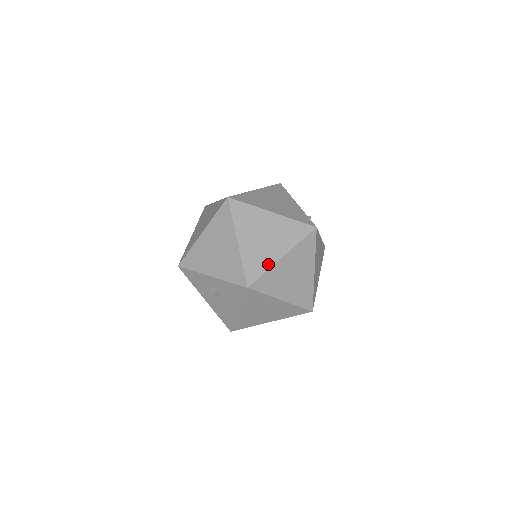
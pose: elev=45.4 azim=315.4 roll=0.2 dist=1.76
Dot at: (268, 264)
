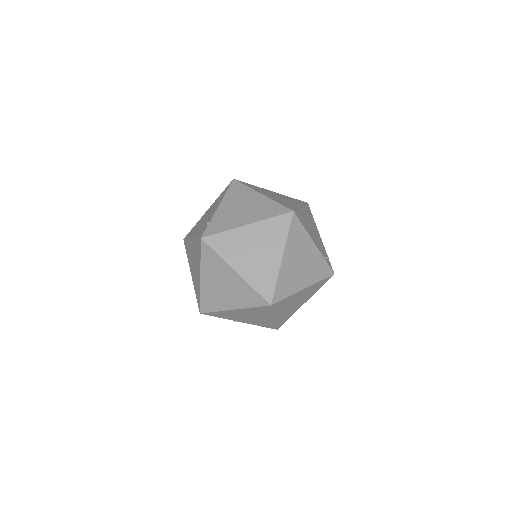
Dot at: occluded
